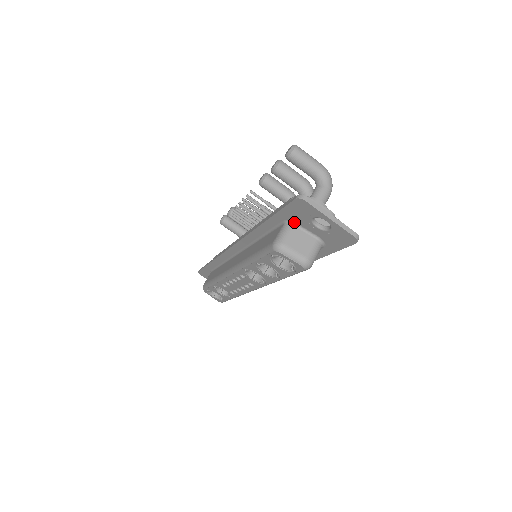
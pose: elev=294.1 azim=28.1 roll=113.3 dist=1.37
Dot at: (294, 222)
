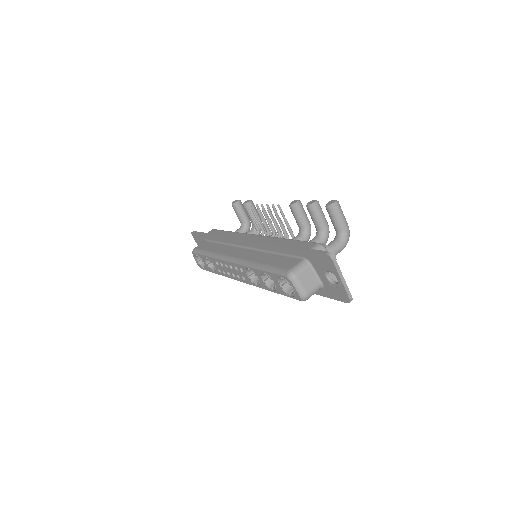
Dot at: (311, 263)
